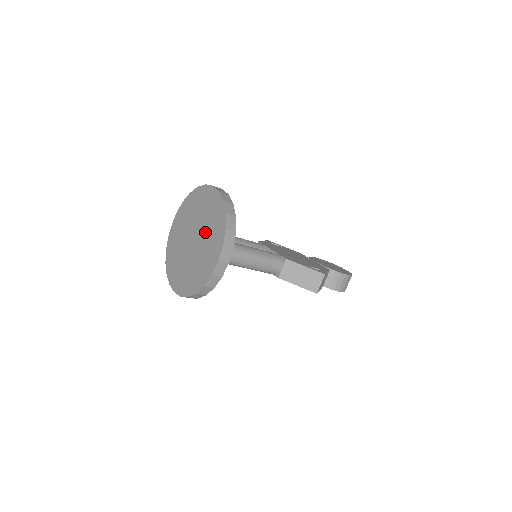
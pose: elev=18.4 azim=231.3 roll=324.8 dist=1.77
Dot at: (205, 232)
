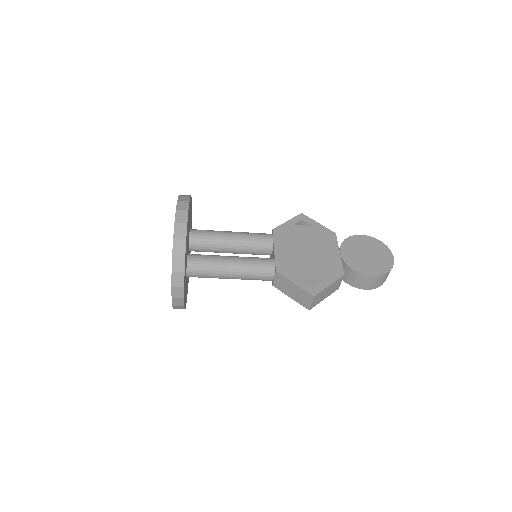
Dot at: occluded
